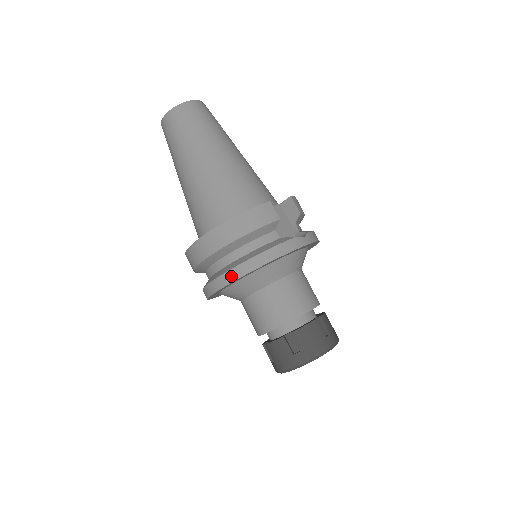
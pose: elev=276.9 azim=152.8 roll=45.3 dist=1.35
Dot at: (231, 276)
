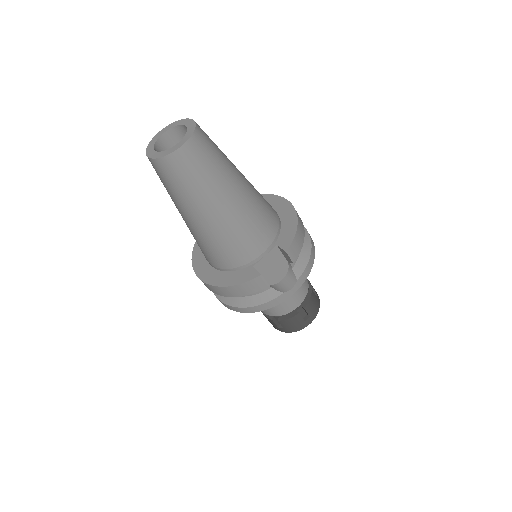
Dot at: (228, 307)
